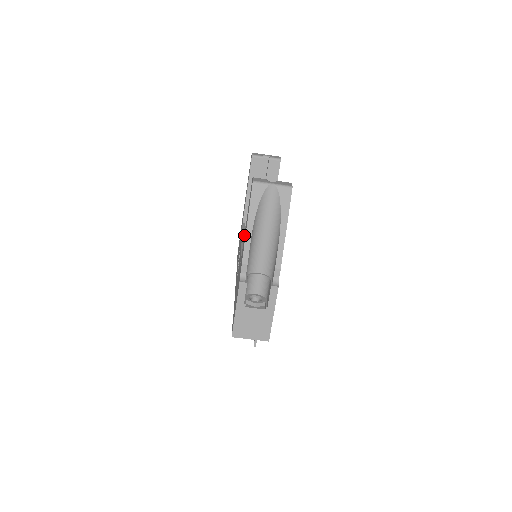
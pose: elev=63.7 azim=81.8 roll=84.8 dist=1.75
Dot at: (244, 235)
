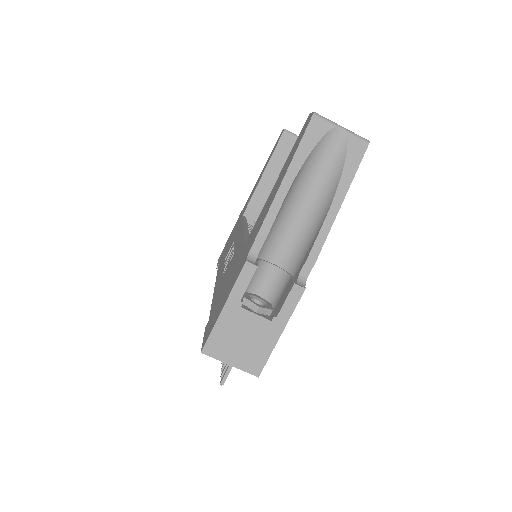
Dot at: occluded
